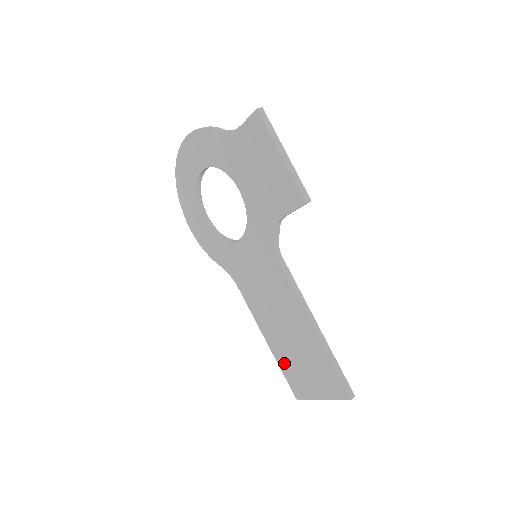
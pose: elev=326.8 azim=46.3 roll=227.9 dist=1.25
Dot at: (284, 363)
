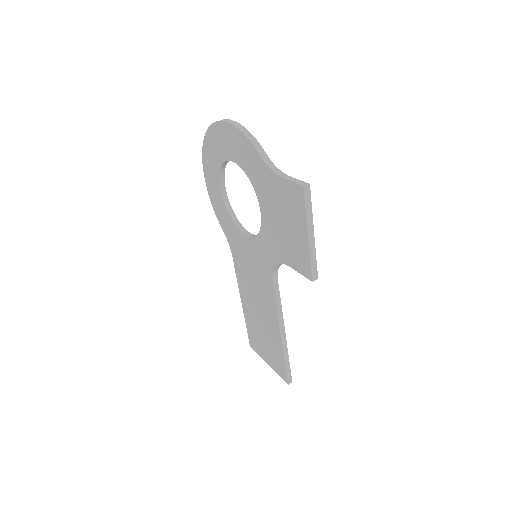
Dot at: (250, 324)
